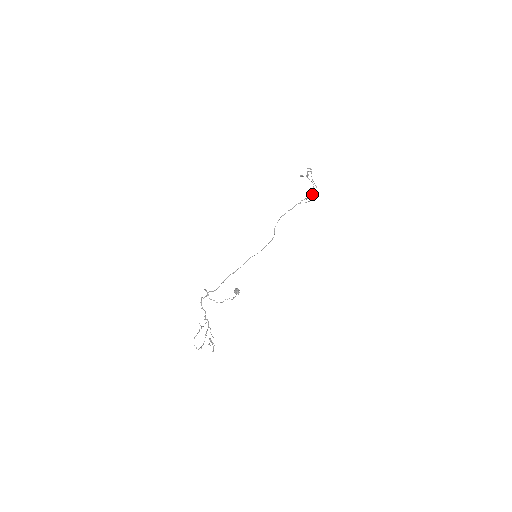
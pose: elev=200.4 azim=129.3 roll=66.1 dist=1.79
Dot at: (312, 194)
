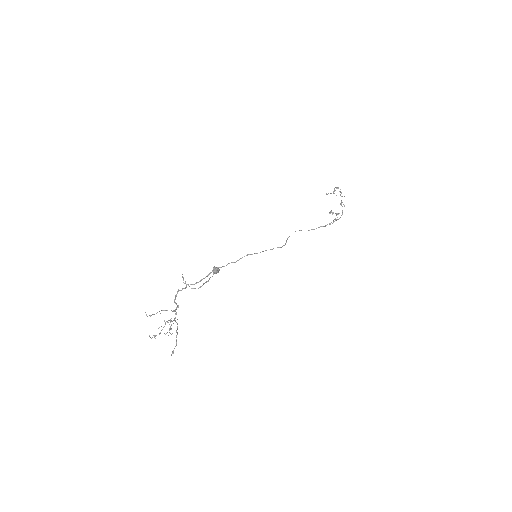
Dot at: (340, 217)
